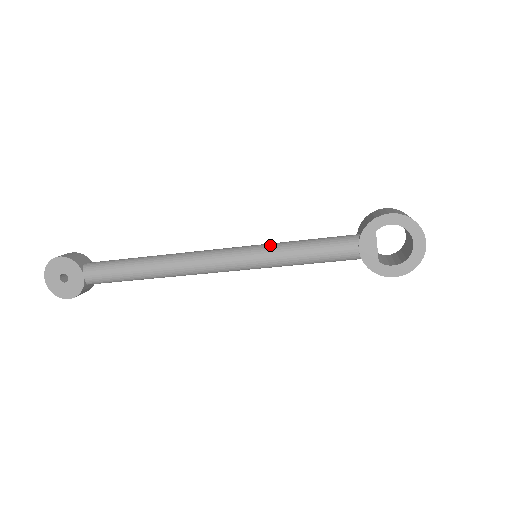
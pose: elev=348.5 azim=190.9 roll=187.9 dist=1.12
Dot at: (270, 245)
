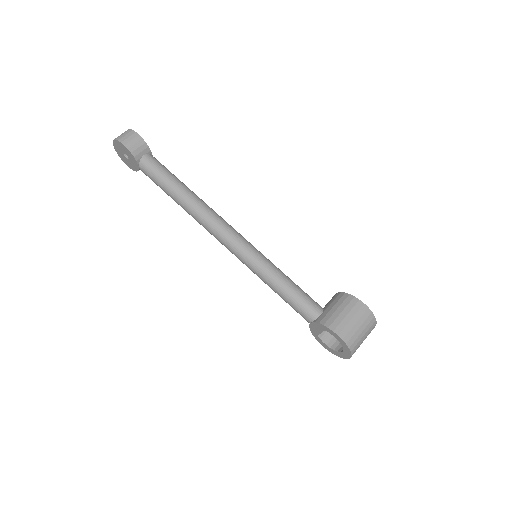
Dot at: (263, 268)
